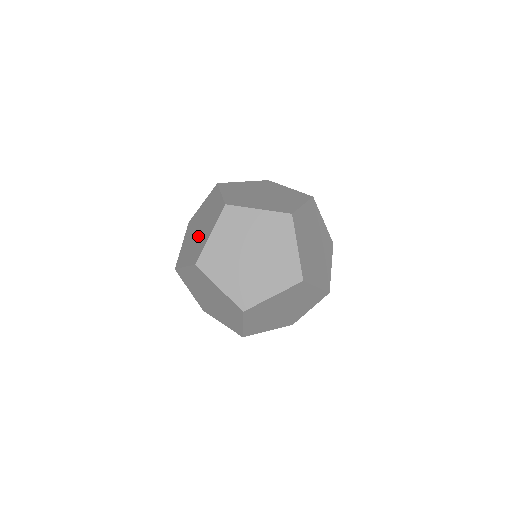
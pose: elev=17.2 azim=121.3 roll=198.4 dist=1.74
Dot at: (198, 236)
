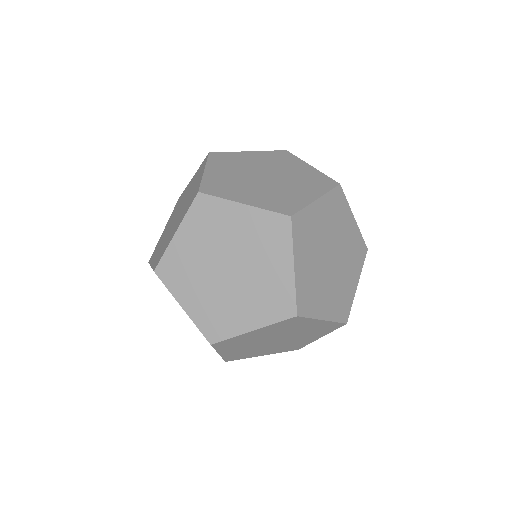
Dot at: occluded
